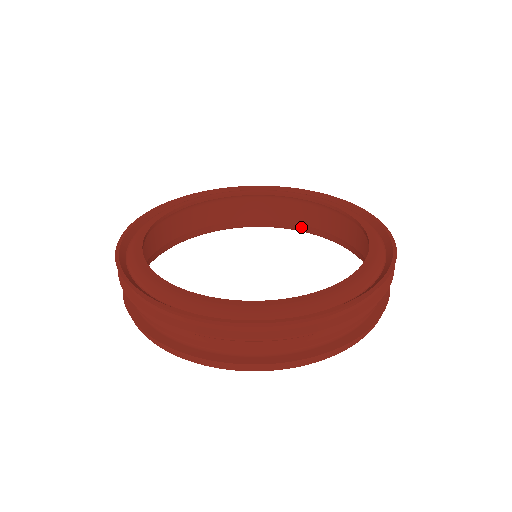
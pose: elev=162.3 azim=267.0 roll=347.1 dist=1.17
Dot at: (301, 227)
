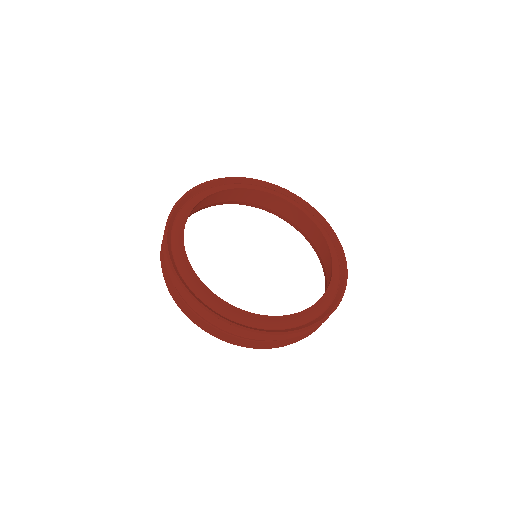
Dot at: (272, 211)
